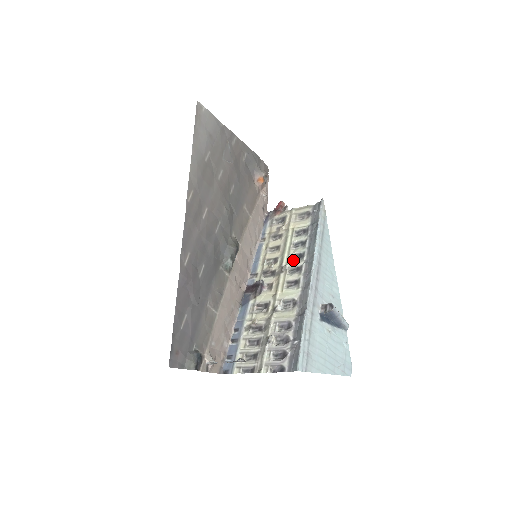
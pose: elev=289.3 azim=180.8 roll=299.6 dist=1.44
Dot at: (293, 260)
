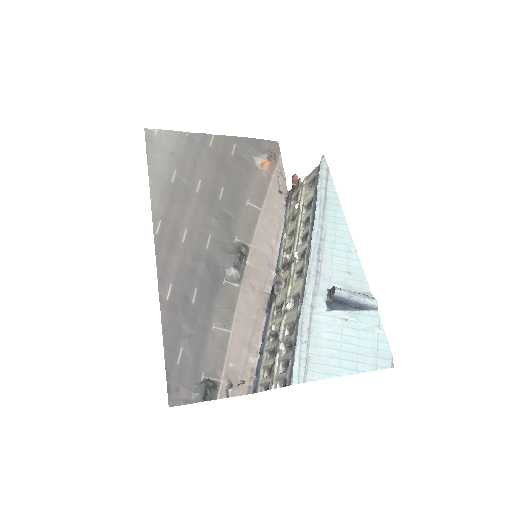
Dot at: occluded
